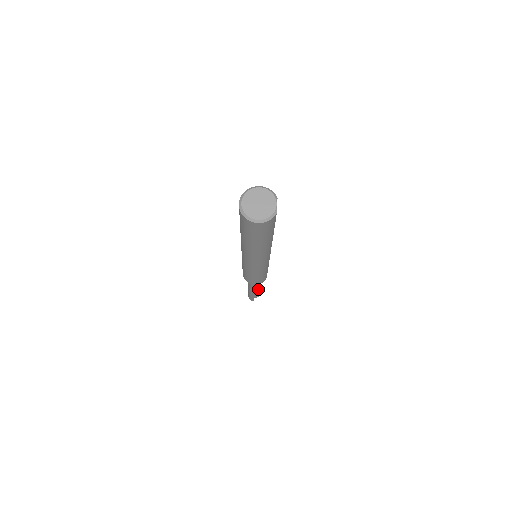
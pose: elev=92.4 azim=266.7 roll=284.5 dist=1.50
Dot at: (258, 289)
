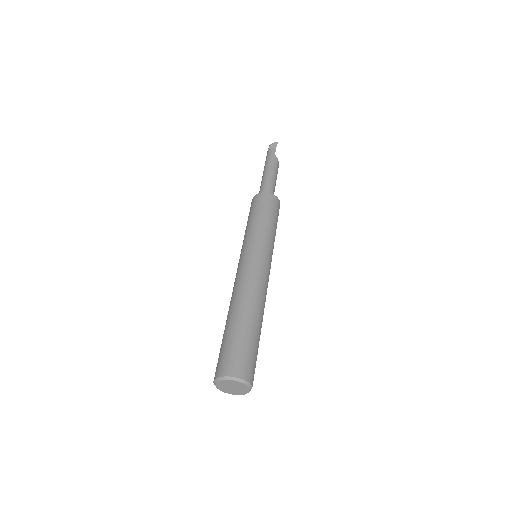
Dot at: occluded
